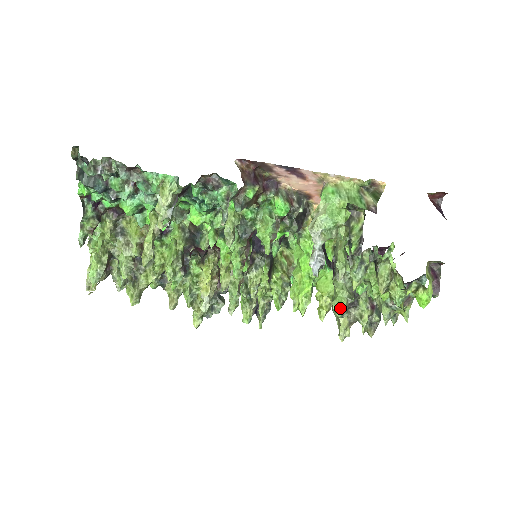
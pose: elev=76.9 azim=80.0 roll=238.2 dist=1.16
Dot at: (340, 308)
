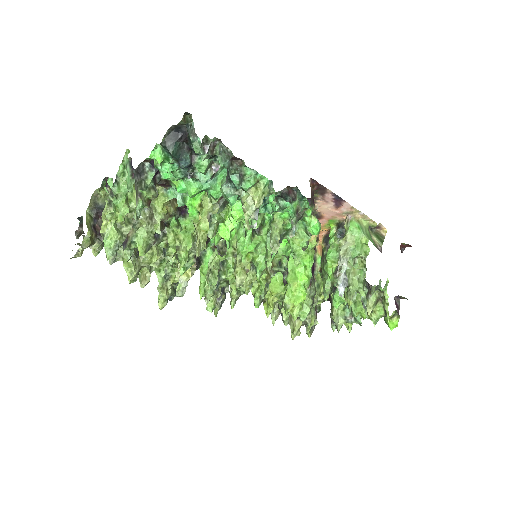
Dot at: (305, 313)
